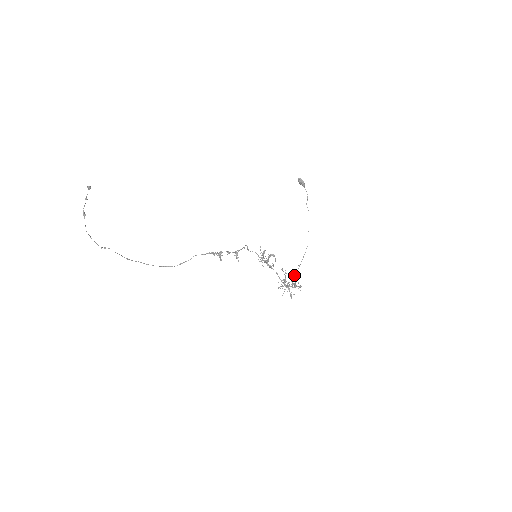
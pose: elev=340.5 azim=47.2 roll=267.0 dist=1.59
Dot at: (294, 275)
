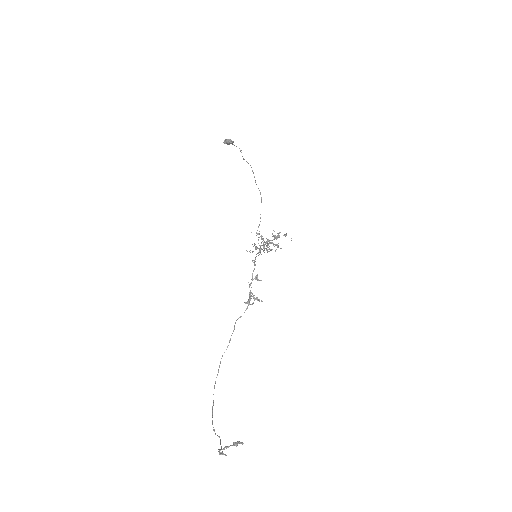
Dot at: (273, 230)
